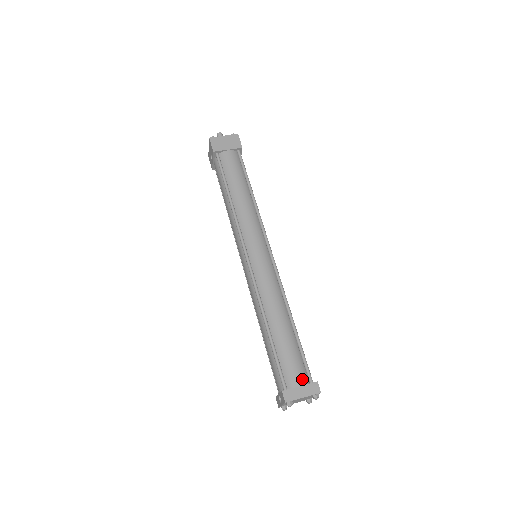
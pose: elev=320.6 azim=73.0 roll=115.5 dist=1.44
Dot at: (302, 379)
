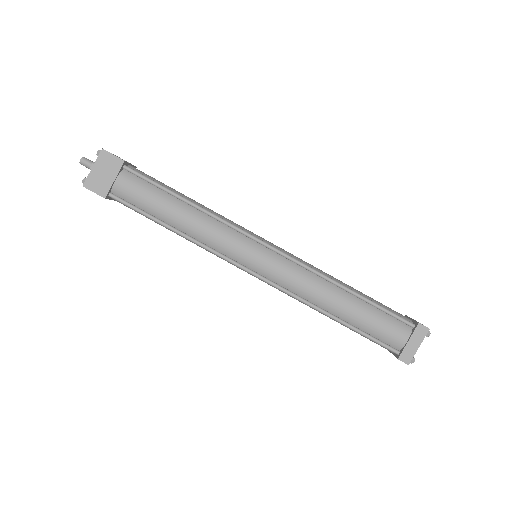
Dot at: (404, 333)
